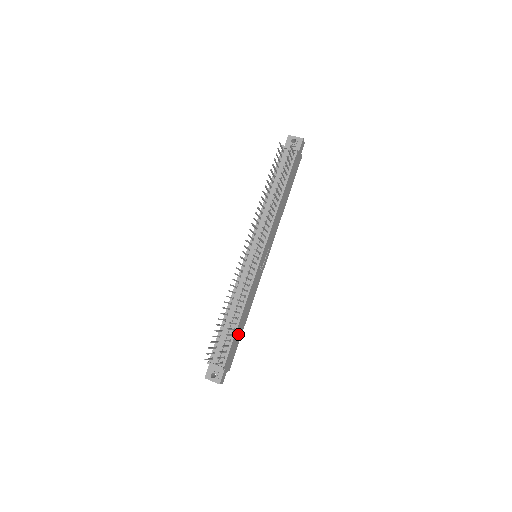
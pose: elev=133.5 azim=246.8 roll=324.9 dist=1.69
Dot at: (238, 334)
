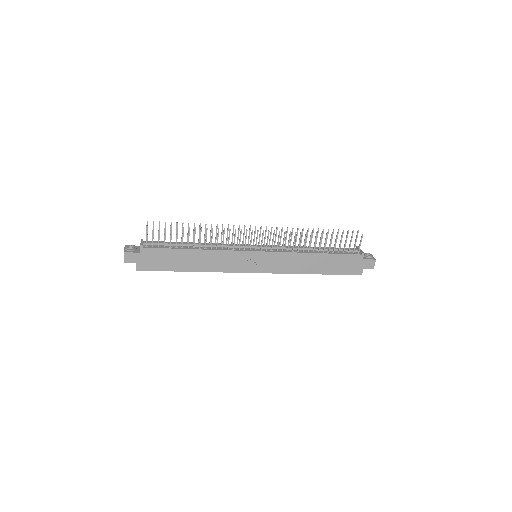
Dot at: (178, 260)
